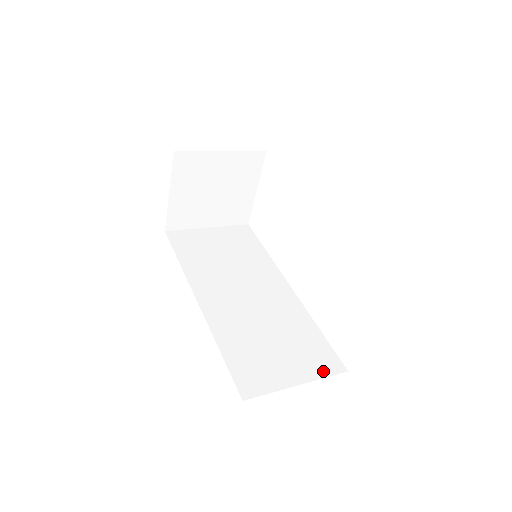
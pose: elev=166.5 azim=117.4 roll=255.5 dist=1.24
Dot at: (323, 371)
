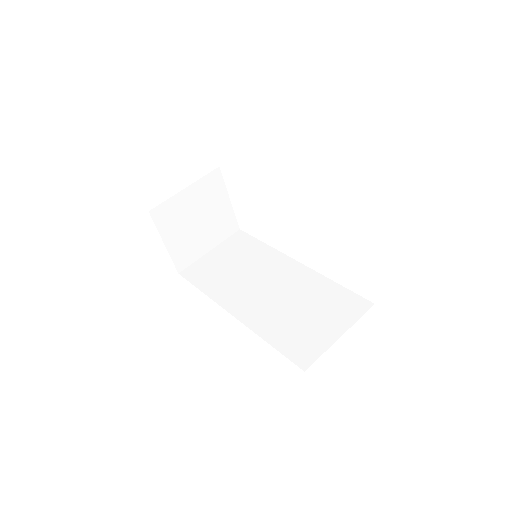
Dot at: (355, 315)
